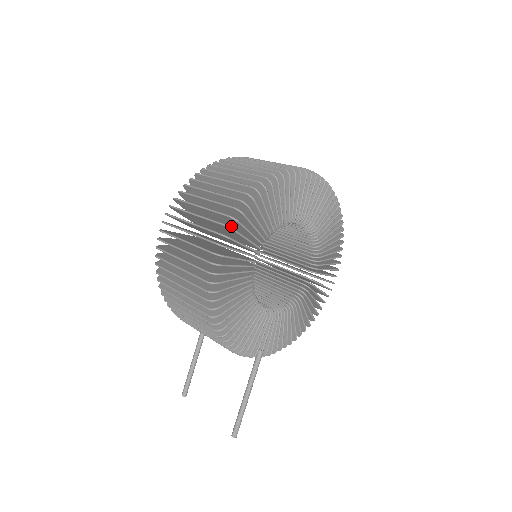
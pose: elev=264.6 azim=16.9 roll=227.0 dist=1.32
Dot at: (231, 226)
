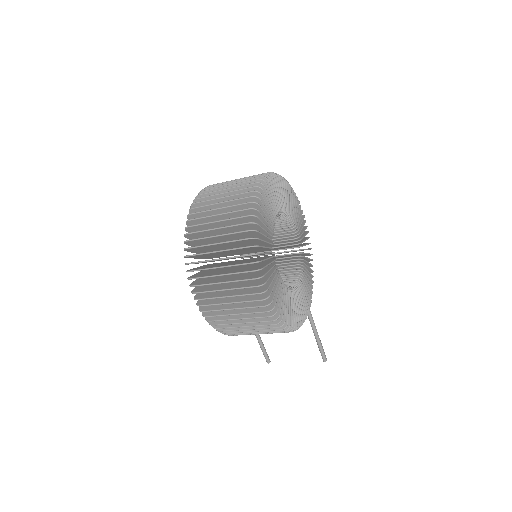
Dot at: occluded
